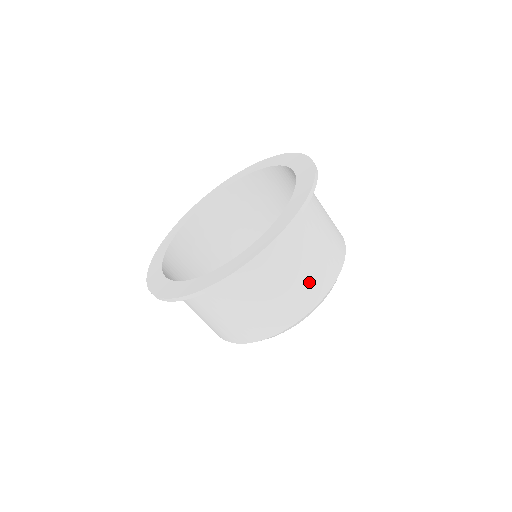
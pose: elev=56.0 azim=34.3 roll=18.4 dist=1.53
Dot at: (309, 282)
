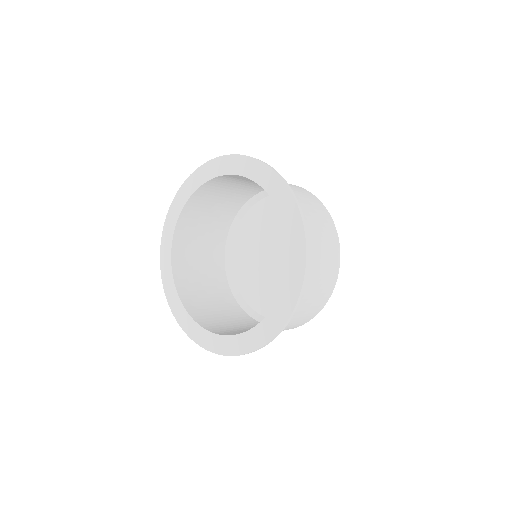
Dot at: occluded
